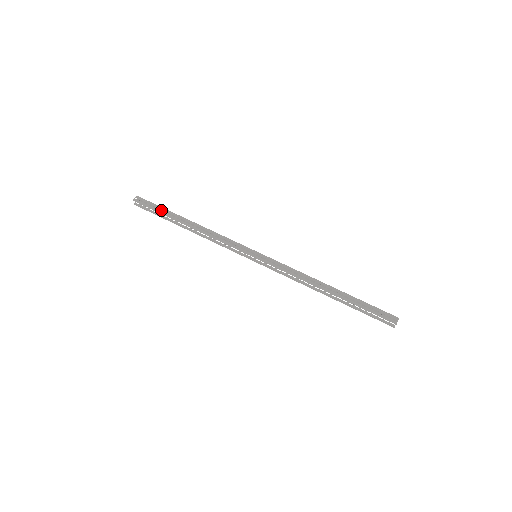
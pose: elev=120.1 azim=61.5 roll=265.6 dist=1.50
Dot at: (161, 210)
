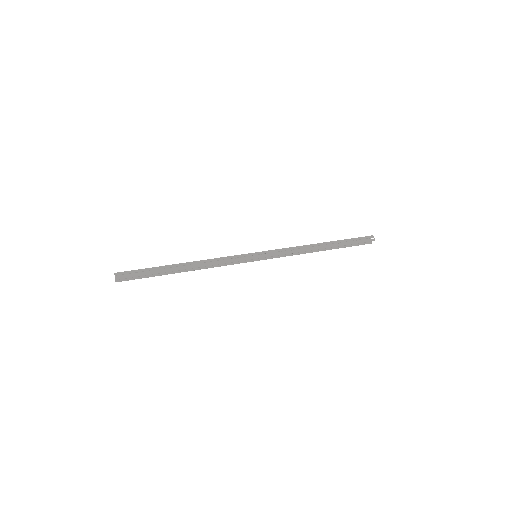
Dot at: occluded
